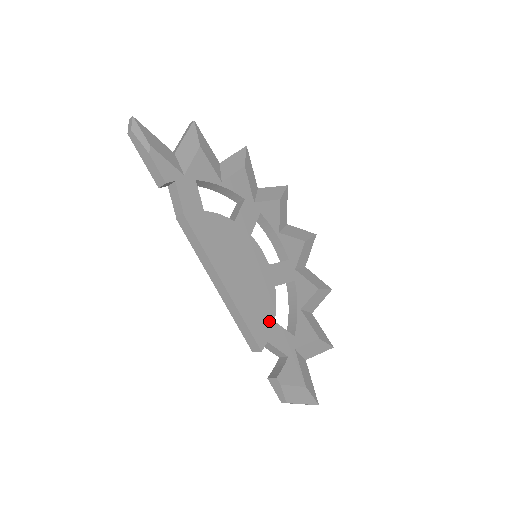
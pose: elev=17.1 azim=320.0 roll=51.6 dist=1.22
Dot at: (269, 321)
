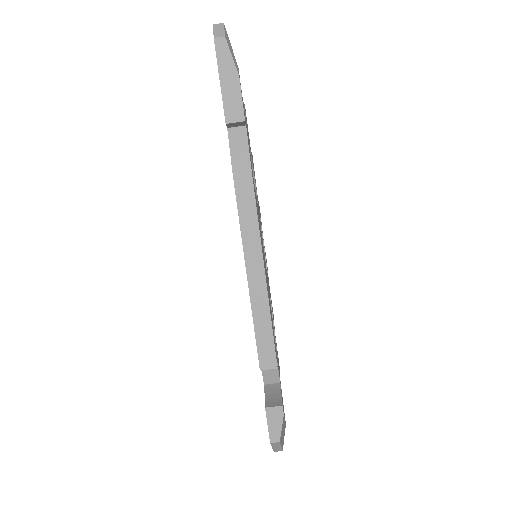
Dot at: occluded
